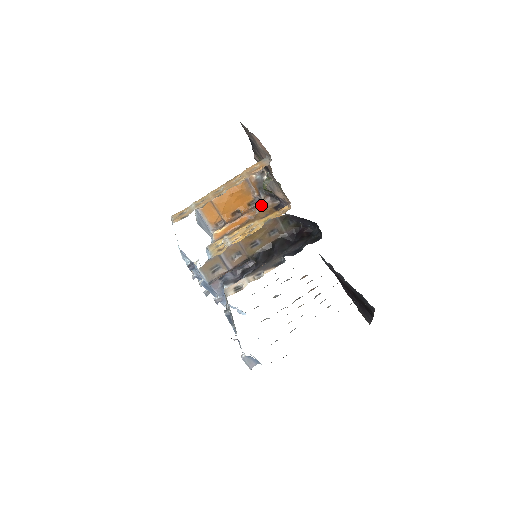
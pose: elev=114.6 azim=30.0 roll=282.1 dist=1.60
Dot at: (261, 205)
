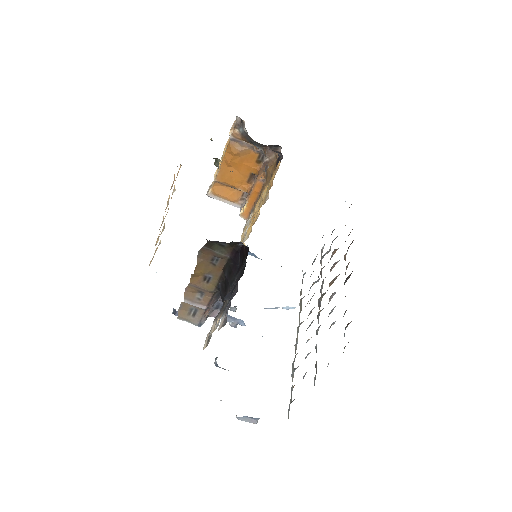
Dot at: (265, 161)
